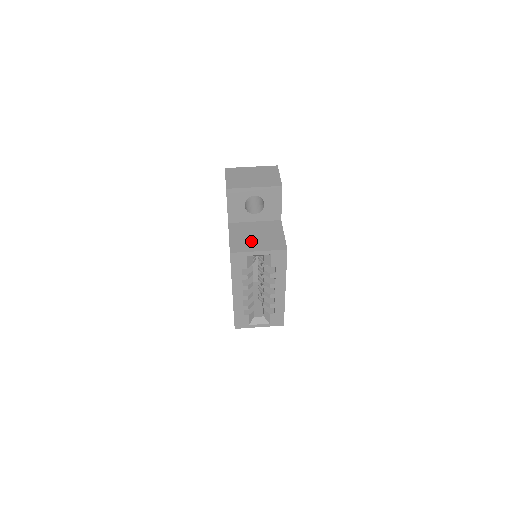
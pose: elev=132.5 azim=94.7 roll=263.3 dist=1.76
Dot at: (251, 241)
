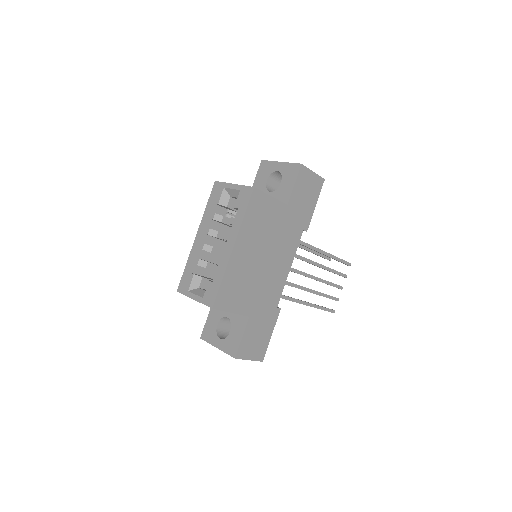
Dot at: occluded
